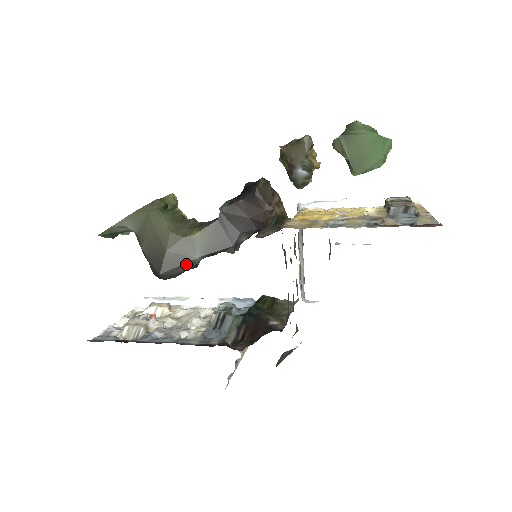
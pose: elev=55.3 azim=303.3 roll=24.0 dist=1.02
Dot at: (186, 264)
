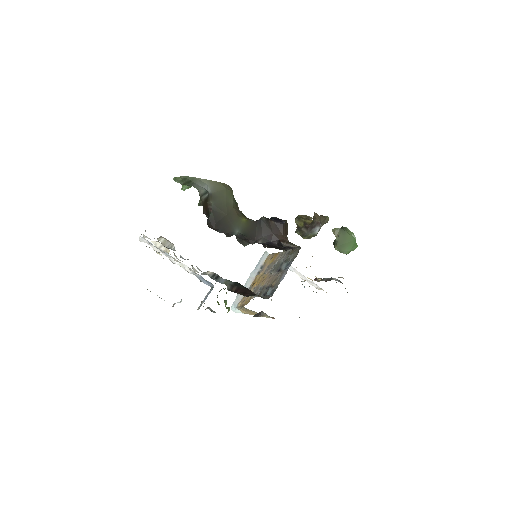
Dot at: (230, 230)
